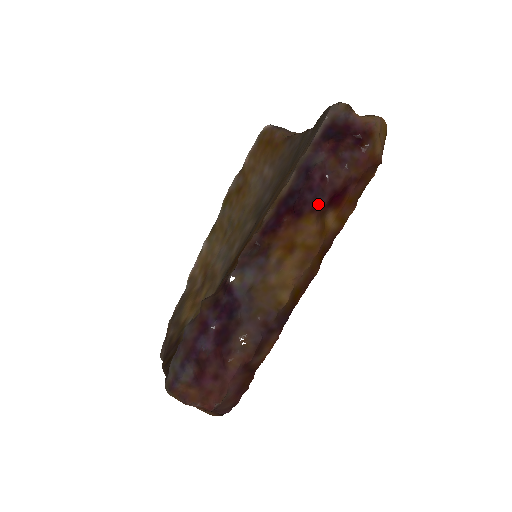
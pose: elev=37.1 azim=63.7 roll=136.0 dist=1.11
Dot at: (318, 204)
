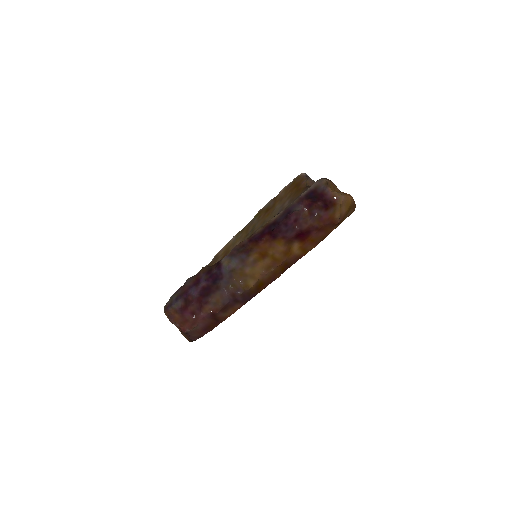
Dot at: (288, 235)
